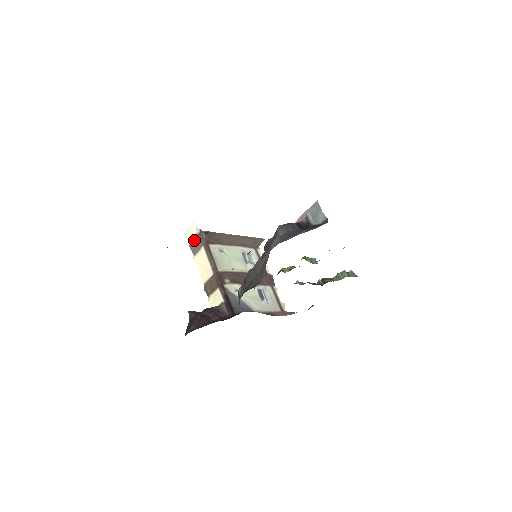
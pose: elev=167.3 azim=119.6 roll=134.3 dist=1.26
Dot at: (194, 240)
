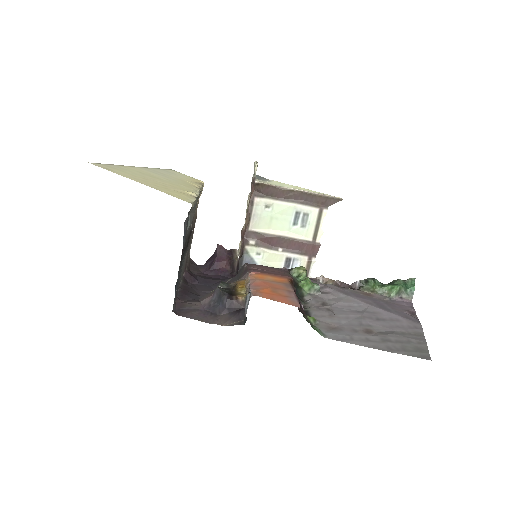
Dot at: occluded
